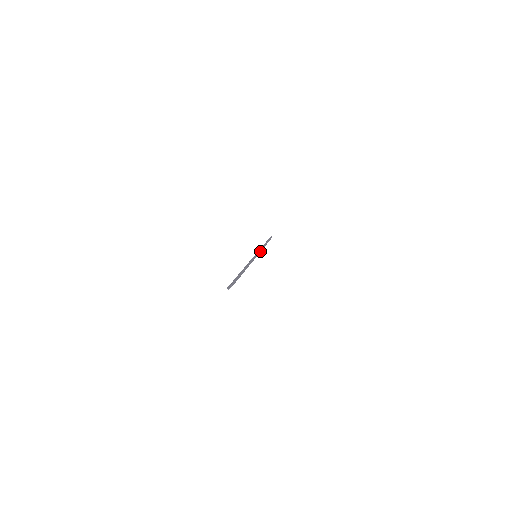
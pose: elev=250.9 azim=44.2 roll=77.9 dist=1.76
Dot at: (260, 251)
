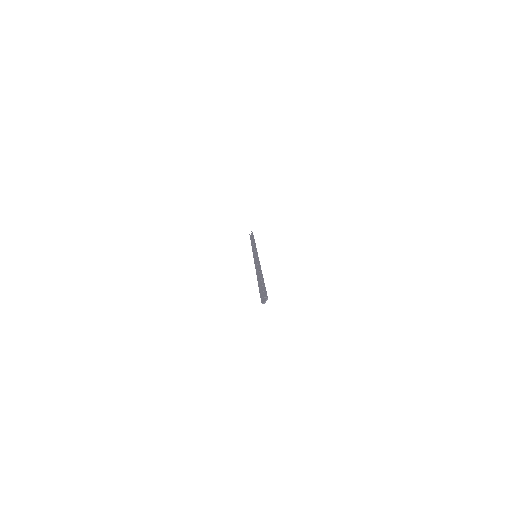
Dot at: (256, 249)
